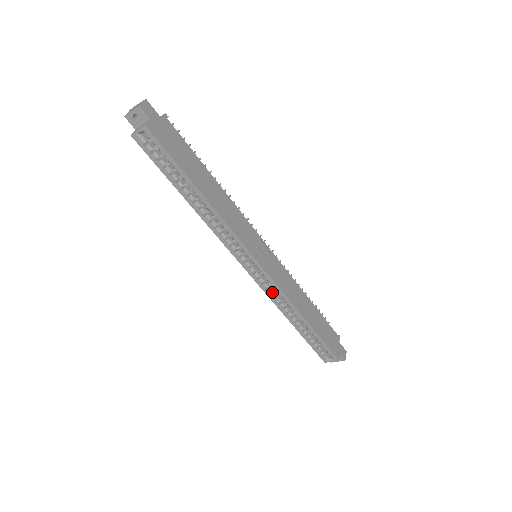
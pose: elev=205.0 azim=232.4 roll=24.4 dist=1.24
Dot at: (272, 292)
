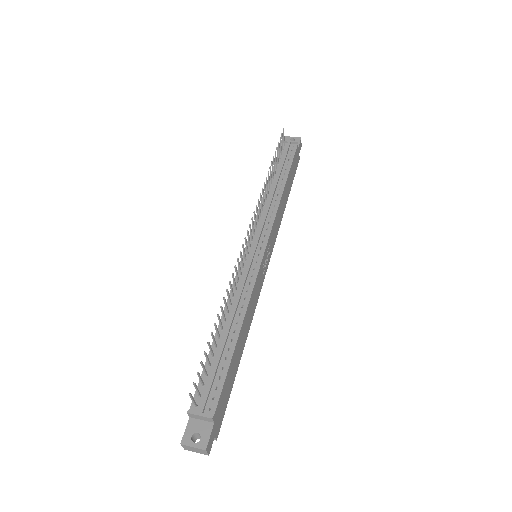
Dot at: occluded
